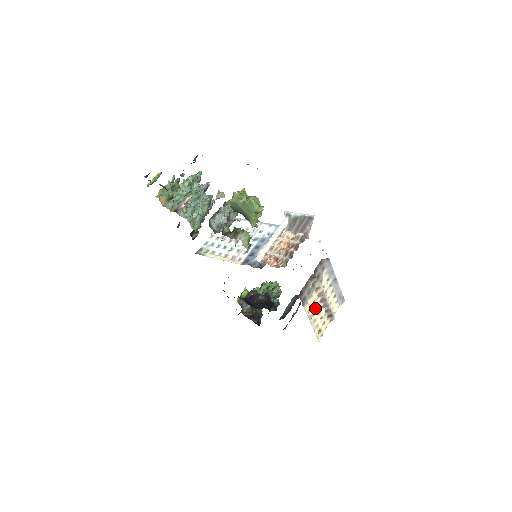
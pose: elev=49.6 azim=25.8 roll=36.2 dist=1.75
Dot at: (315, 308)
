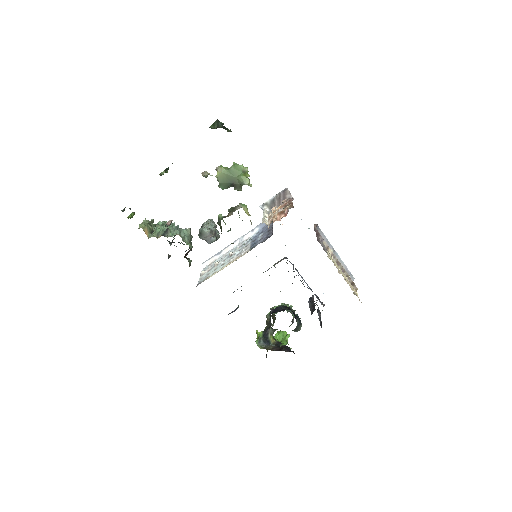
Dot at: (337, 268)
